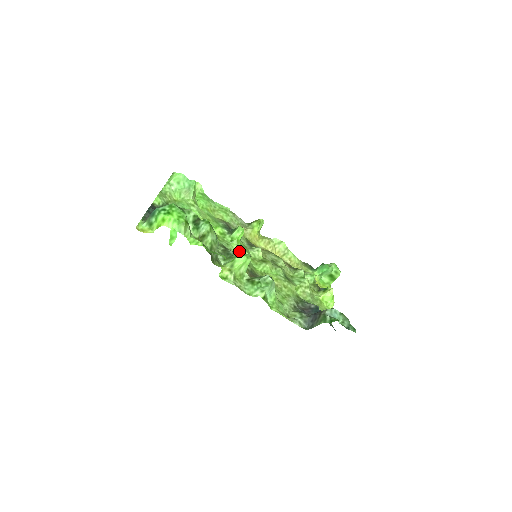
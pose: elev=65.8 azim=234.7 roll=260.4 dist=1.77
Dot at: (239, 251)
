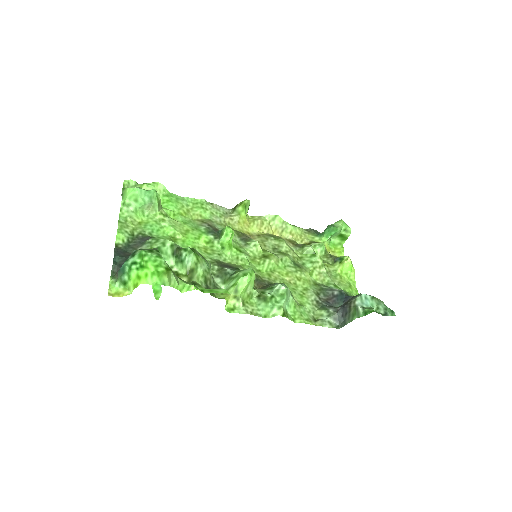
Dot at: (235, 257)
